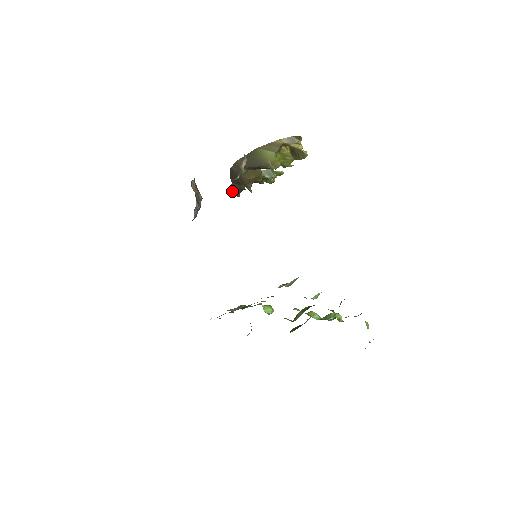
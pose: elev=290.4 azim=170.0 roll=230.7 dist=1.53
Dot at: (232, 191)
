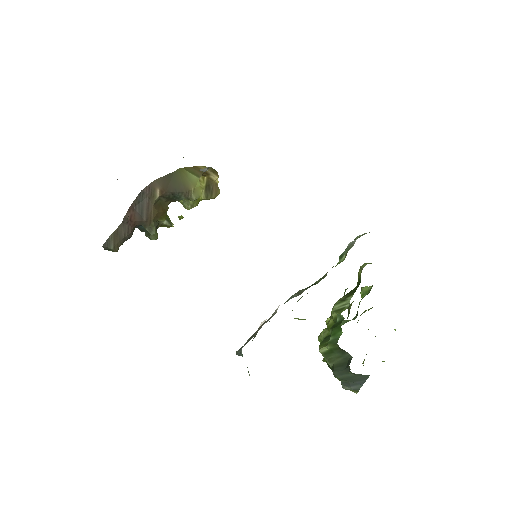
Dot at: (113, 239)
